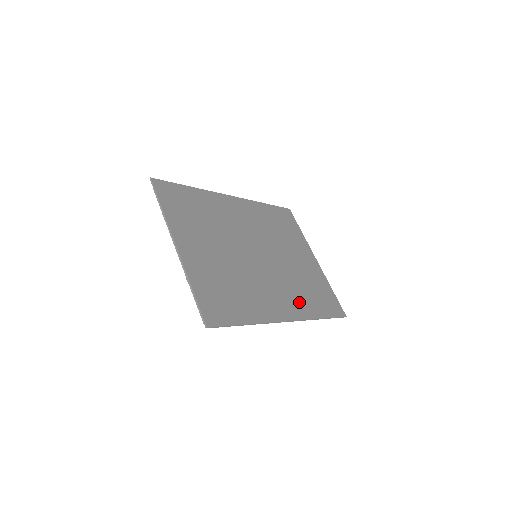
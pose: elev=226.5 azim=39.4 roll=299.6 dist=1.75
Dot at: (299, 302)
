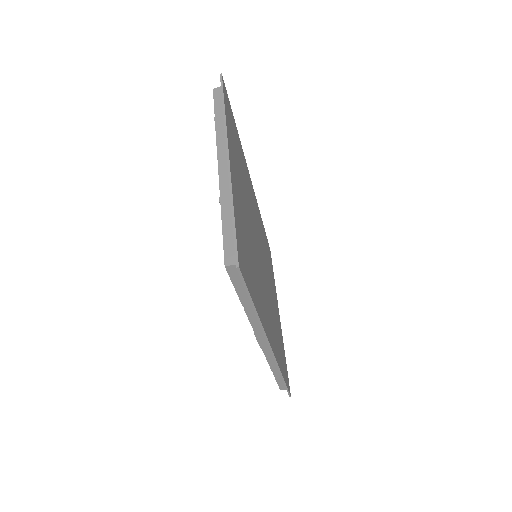
Dot at: (275, 340)
